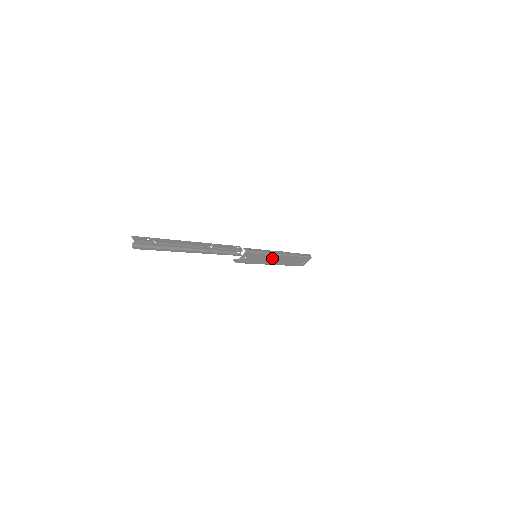
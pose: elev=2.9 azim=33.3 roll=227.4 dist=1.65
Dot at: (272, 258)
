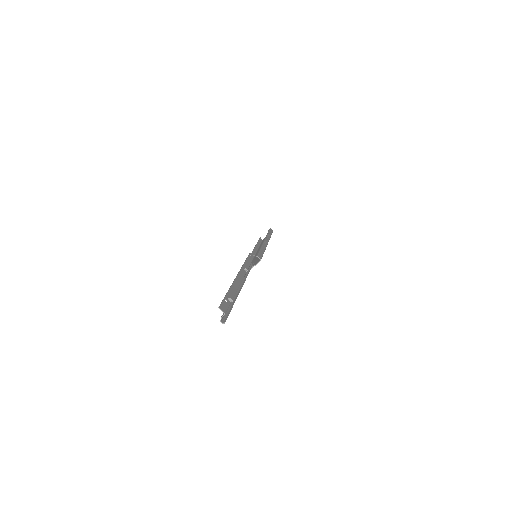
Dot at: occluded
